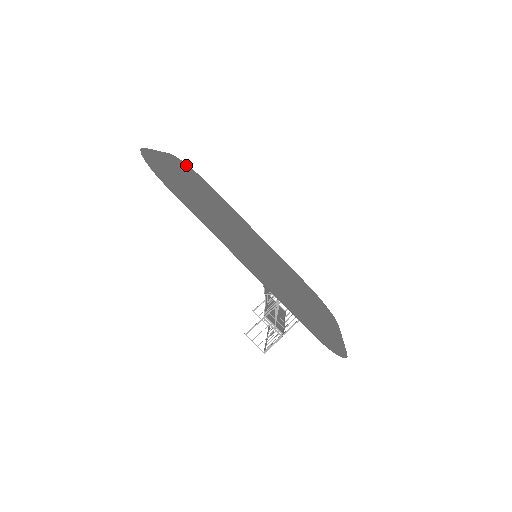
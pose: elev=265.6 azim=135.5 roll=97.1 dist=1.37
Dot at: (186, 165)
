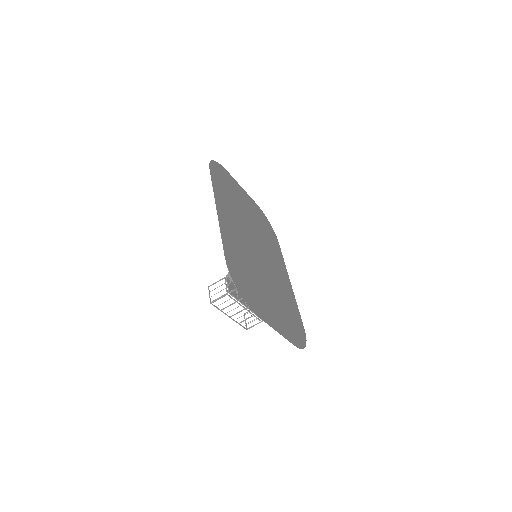
Dot at: (267, 220)
